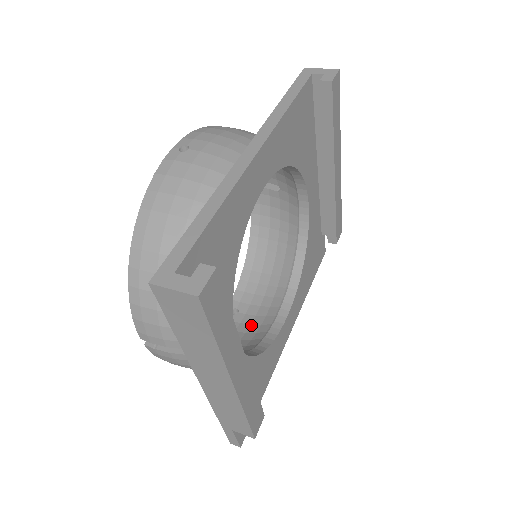
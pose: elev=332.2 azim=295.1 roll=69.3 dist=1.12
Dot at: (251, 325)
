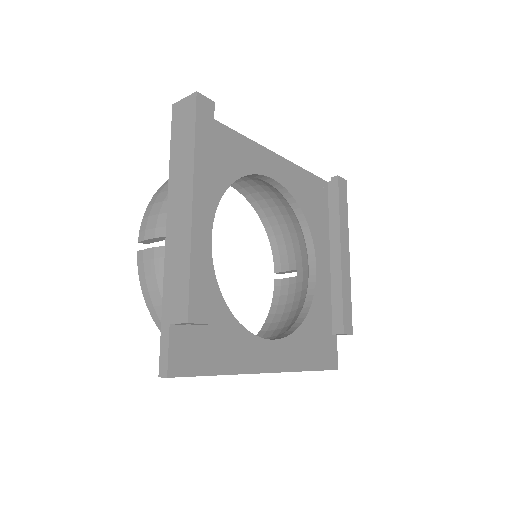
Dot at: occluded
